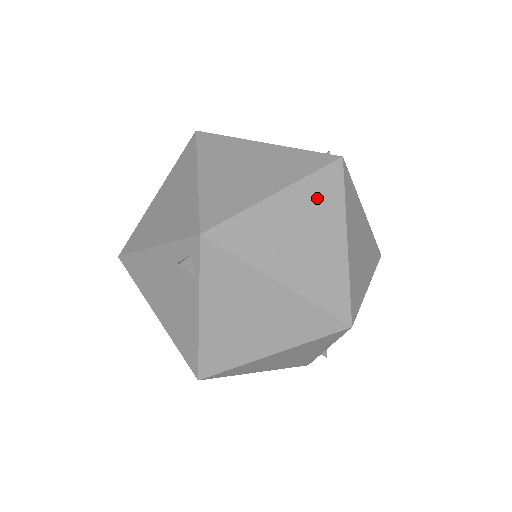
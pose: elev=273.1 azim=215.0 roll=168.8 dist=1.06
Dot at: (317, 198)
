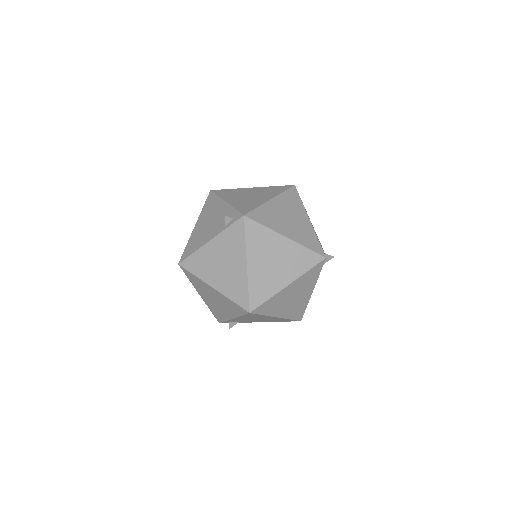
Dot at: (298, 258)
